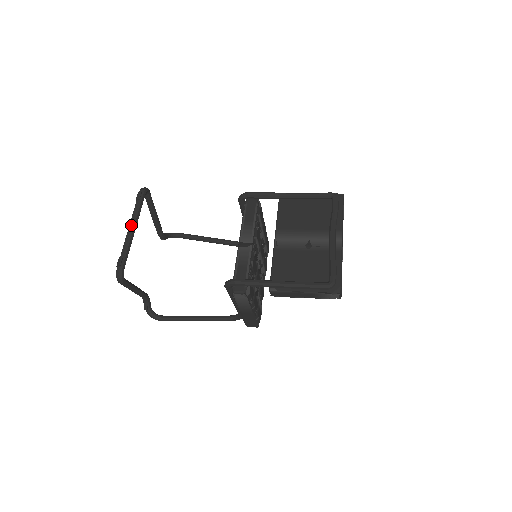
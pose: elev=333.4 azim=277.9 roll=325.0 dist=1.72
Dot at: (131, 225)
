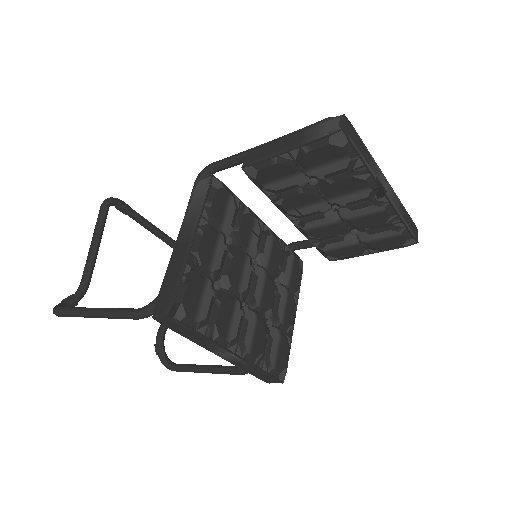
Dot at: (161, 231)
